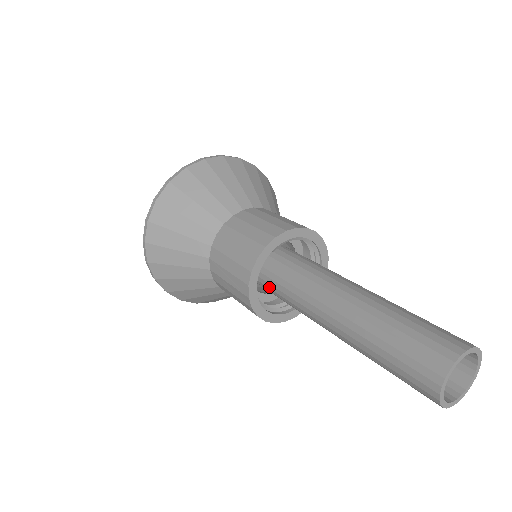
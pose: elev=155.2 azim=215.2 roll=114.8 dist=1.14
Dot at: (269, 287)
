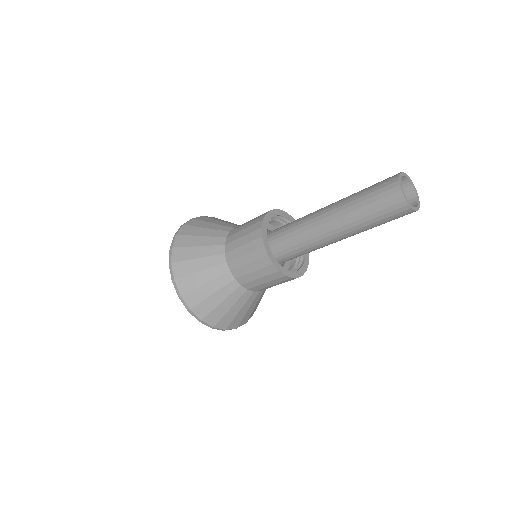
Dot at: (275, 248)
